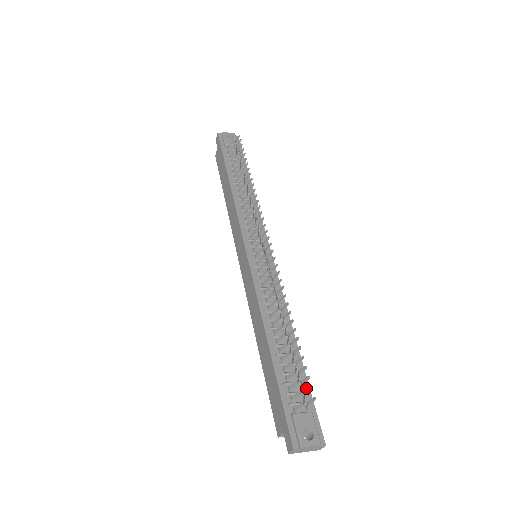
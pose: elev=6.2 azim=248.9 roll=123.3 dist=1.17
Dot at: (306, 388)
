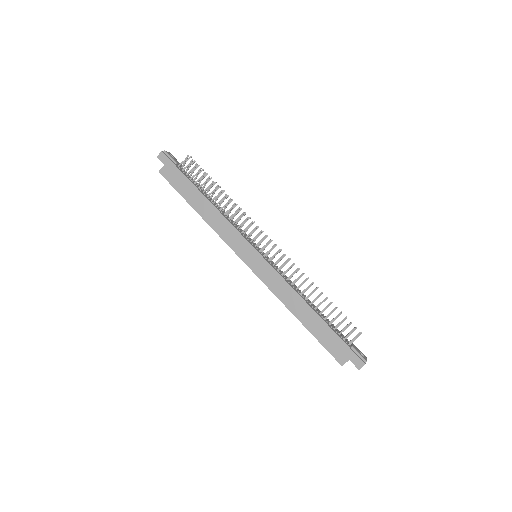
Dot at: occluded
